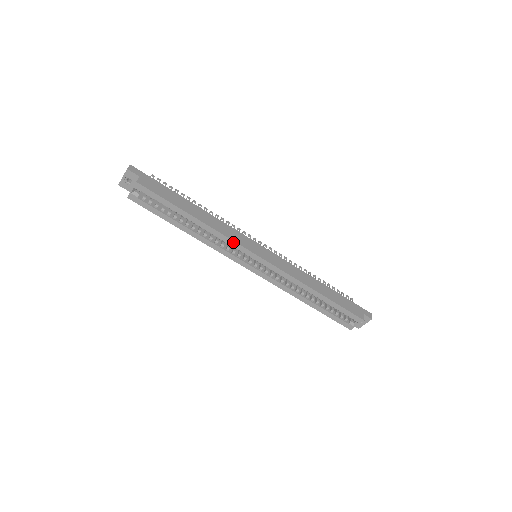
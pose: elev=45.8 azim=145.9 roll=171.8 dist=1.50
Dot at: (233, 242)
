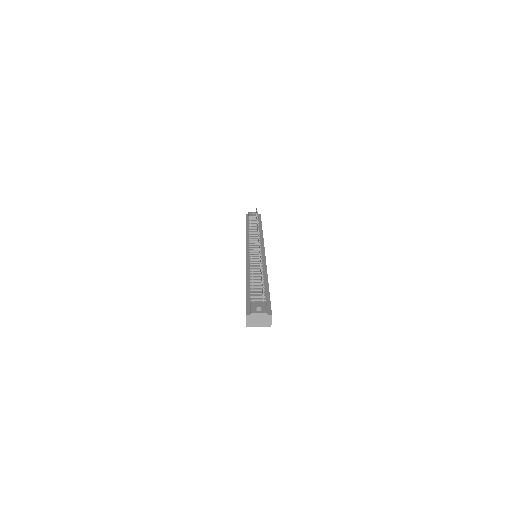
Dot at: occluded
